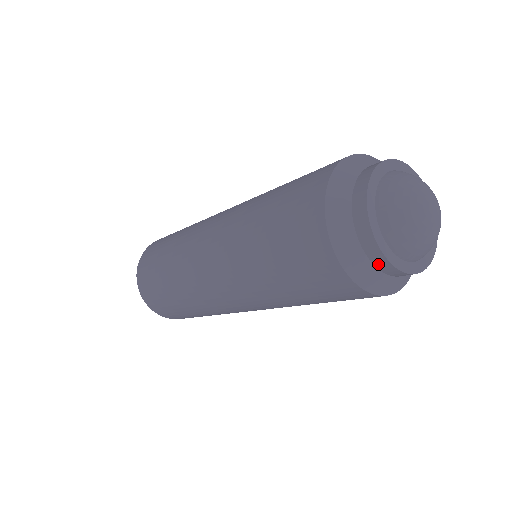
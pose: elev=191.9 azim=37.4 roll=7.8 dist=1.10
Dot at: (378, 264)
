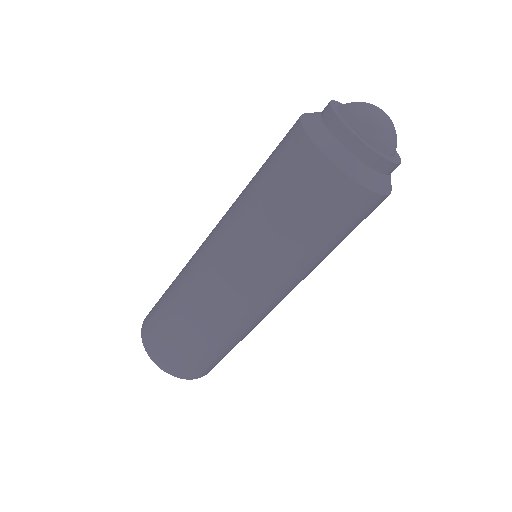
Dot at: (324, 114)
